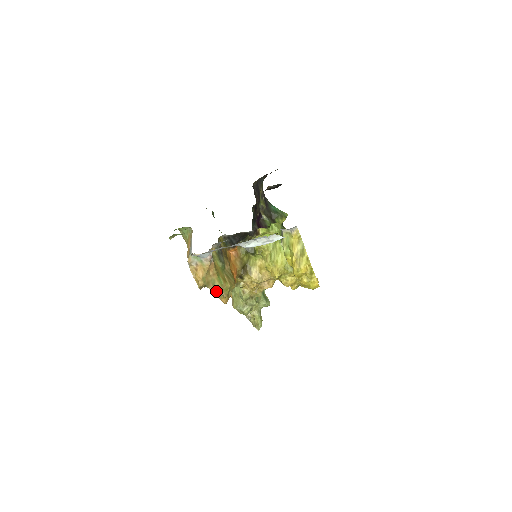
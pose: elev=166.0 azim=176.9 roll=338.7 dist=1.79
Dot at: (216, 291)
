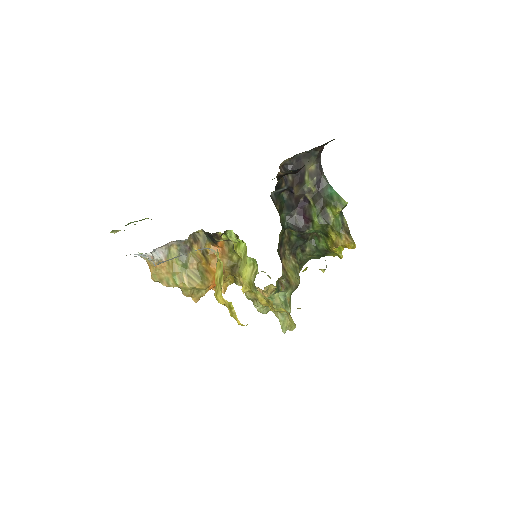
Dot at: occluded
